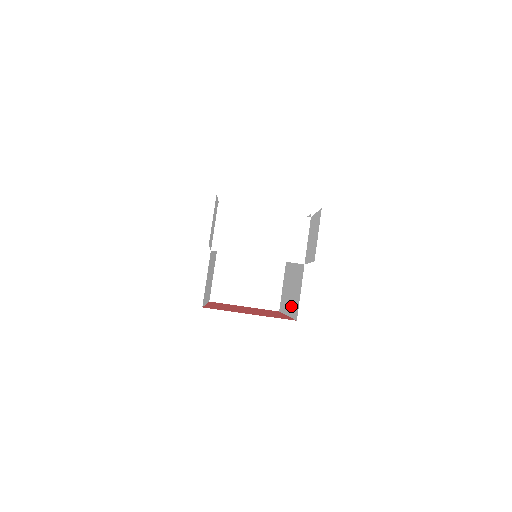
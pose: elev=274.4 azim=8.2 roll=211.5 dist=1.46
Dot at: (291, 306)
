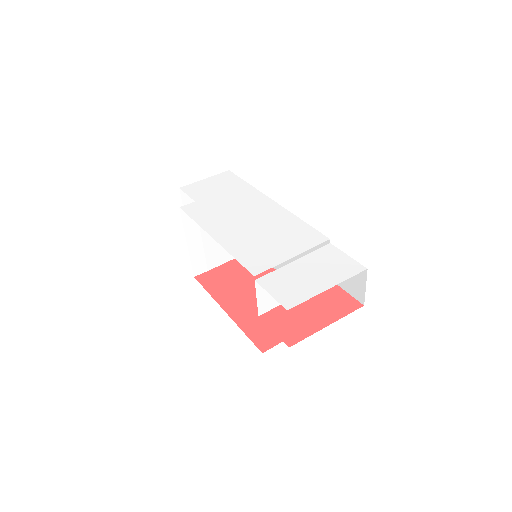
Dot at: occluded
